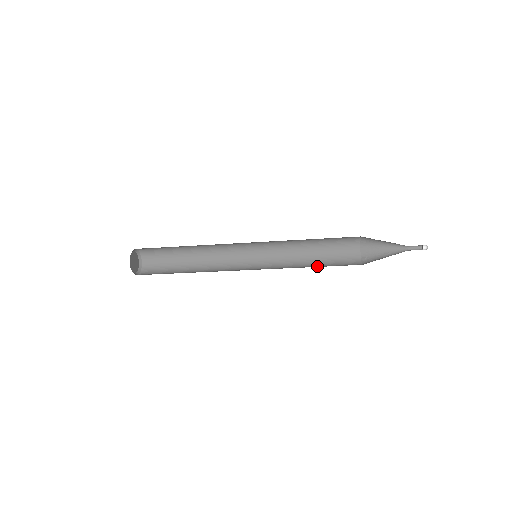
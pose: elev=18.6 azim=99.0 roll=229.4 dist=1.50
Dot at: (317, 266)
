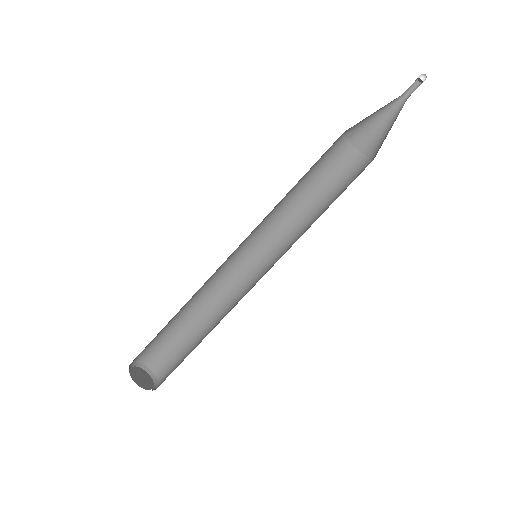
Dot at: occluded
